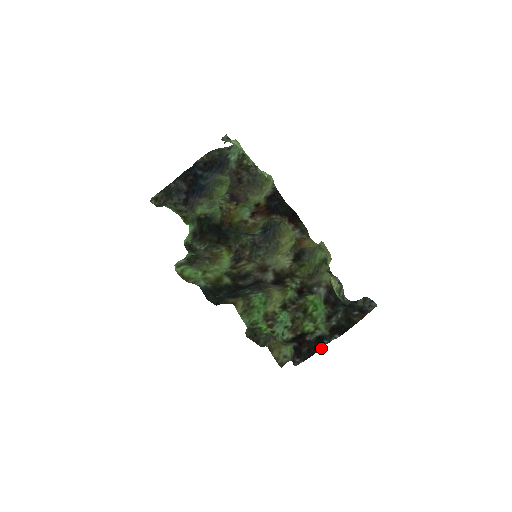
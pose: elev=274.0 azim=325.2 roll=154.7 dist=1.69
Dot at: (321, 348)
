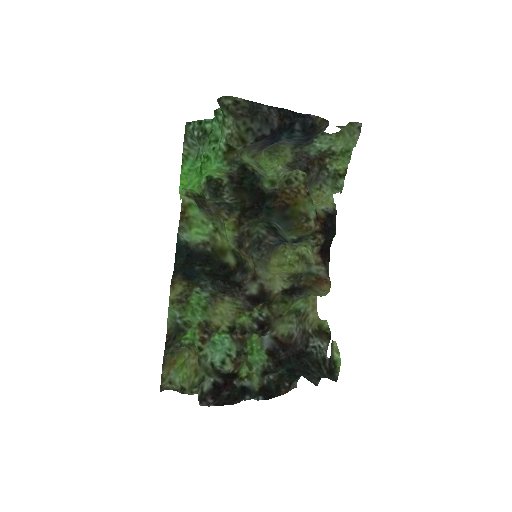
Dot at: (239, 402)
